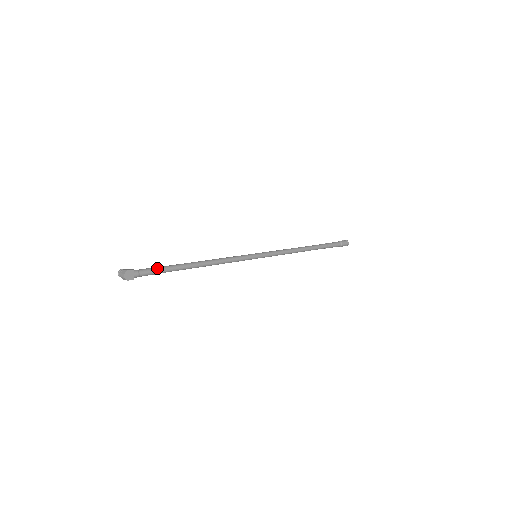
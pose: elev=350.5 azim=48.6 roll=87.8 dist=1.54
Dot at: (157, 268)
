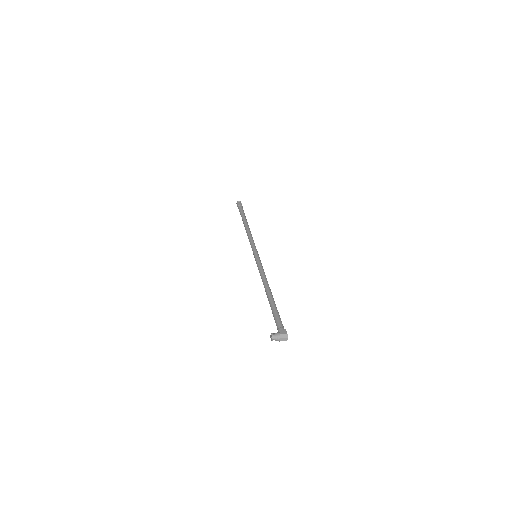
Dot at: (279, 316)
